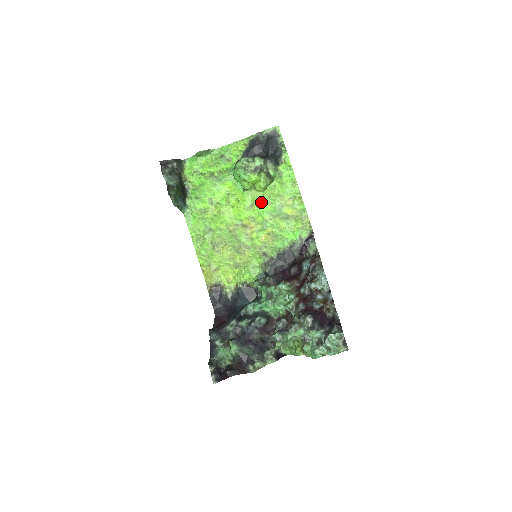
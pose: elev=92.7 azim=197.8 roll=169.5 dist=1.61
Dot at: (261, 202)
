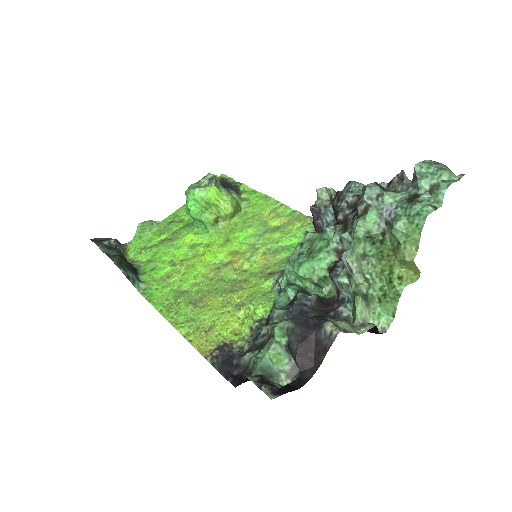
Dot at: (237, 231)
